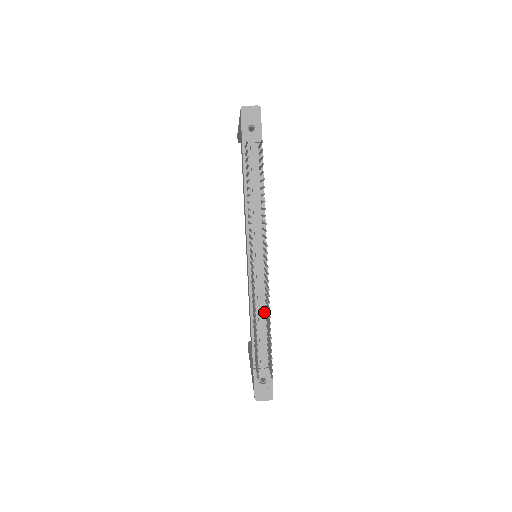
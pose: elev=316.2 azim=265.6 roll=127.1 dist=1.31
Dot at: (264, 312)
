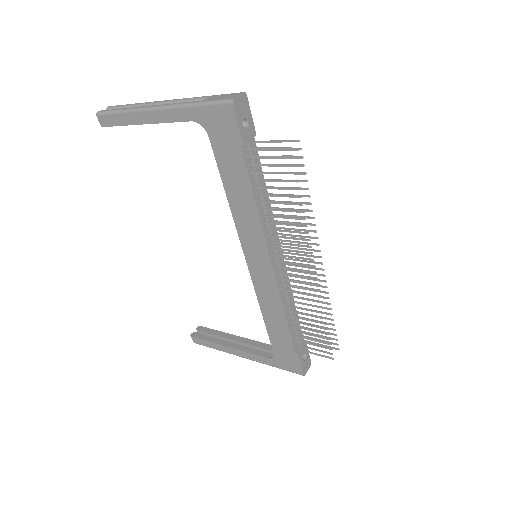
Dot at: (291, 302)
